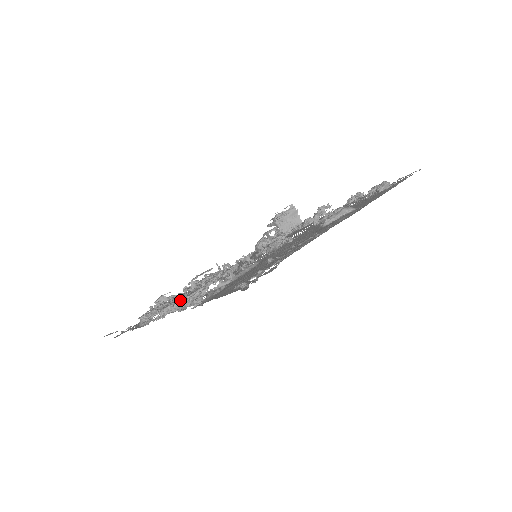
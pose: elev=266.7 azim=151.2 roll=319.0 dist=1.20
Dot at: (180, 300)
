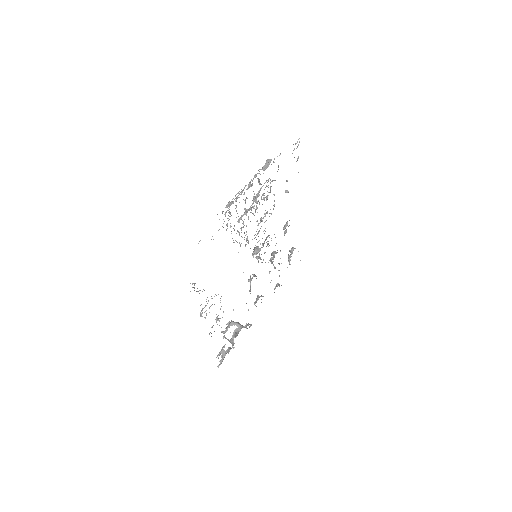
Dot at: (266, 160)
